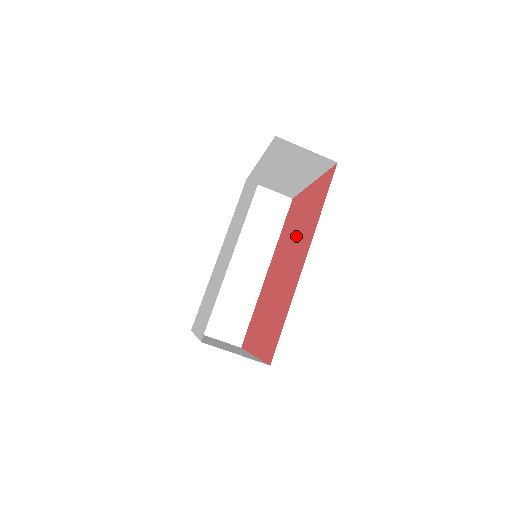
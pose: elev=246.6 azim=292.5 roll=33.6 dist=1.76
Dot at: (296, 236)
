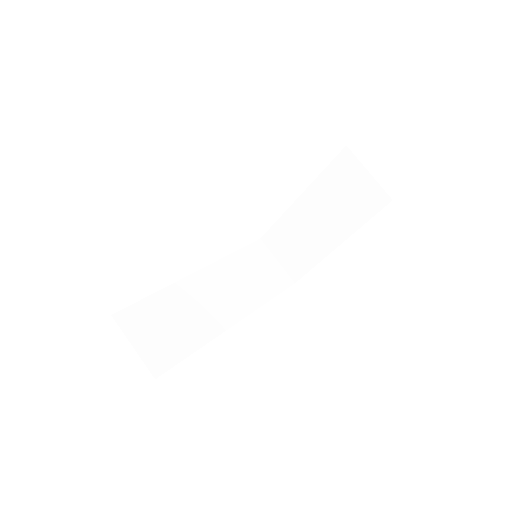
Dot at: occluded
